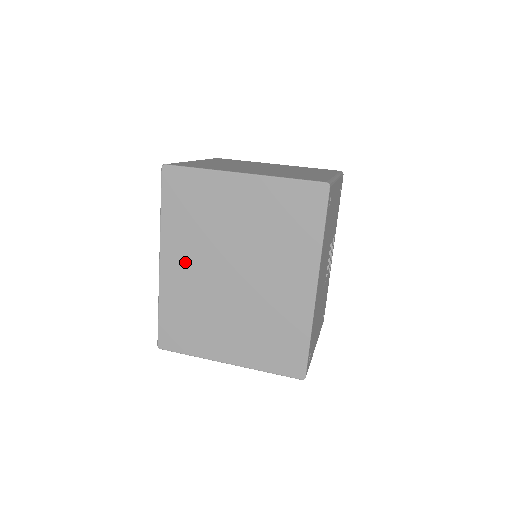
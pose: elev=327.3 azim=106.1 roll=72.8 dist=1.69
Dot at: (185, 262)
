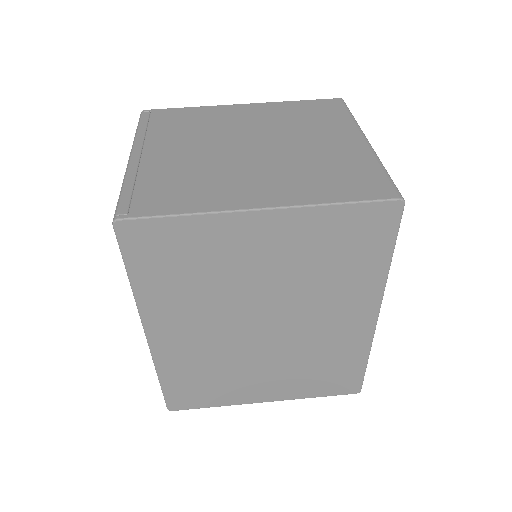
Dot at: (186, 329)
